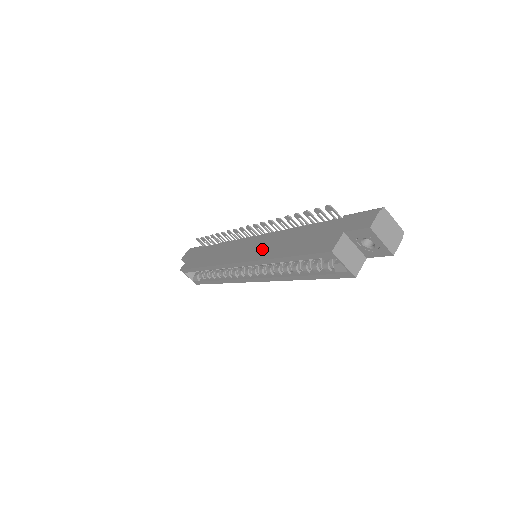
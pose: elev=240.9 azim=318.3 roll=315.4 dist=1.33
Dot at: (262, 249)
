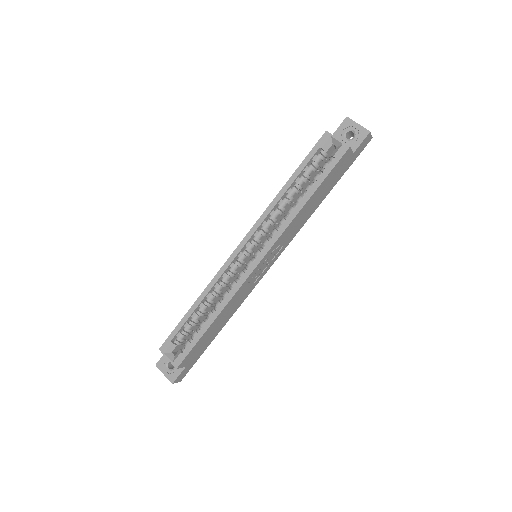
Dot at: occluded
